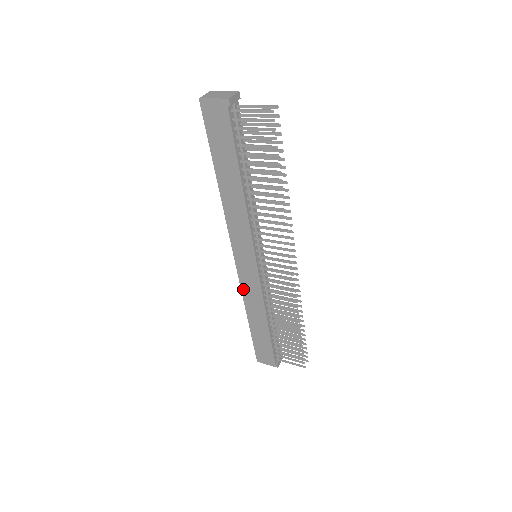
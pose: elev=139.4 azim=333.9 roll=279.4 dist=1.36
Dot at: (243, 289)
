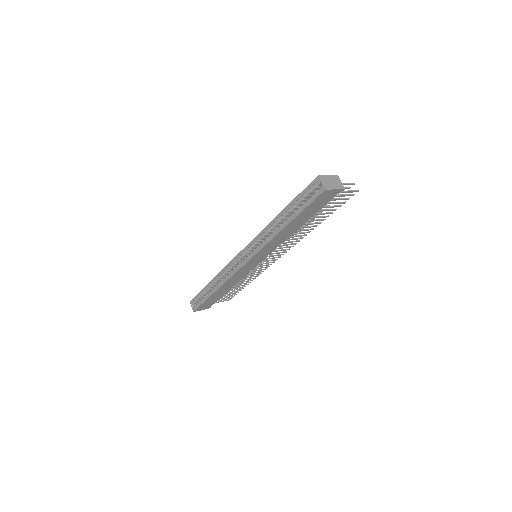
Dot at: (231, 278)
